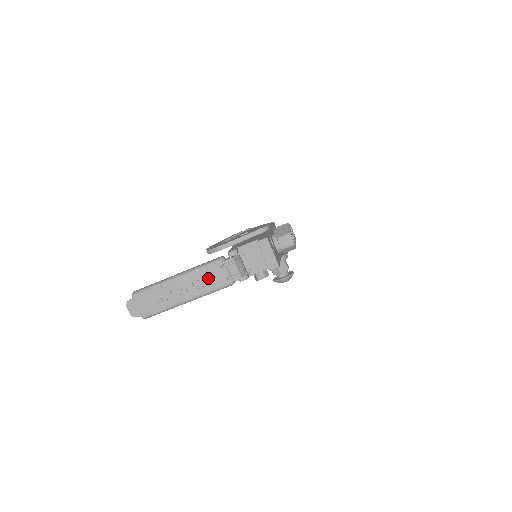
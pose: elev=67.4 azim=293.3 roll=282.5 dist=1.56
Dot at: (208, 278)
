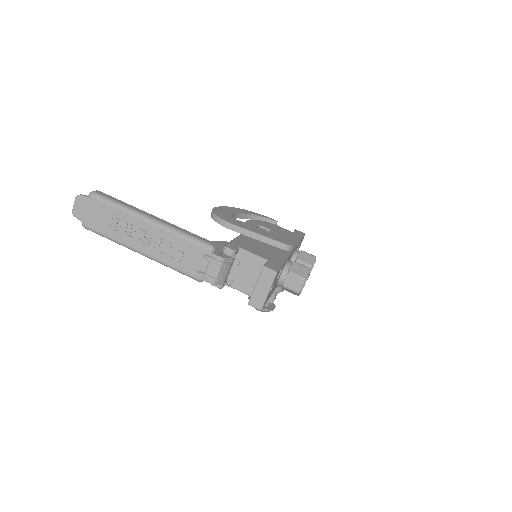
Dot at: (181, 253)
